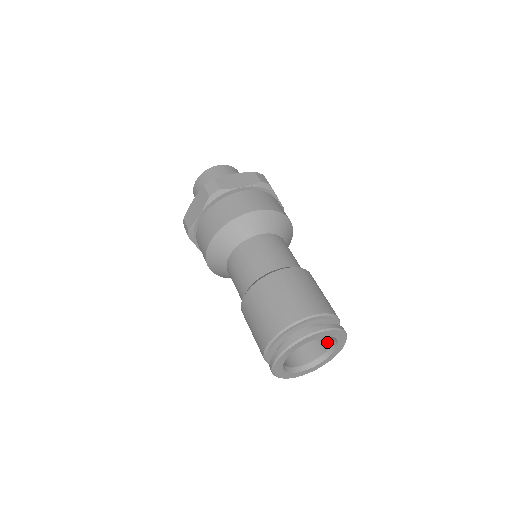
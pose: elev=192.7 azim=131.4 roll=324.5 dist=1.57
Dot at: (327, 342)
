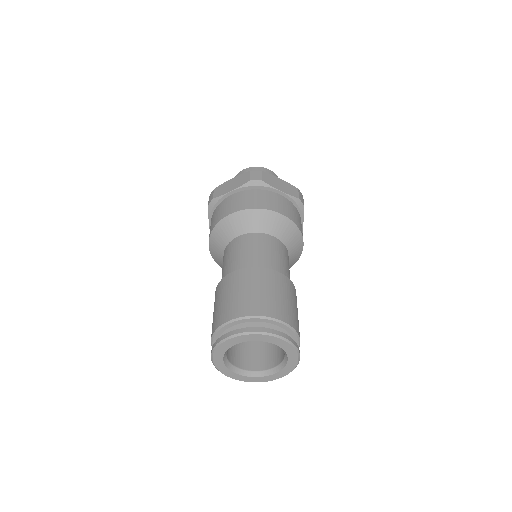
Dot at: occluded
